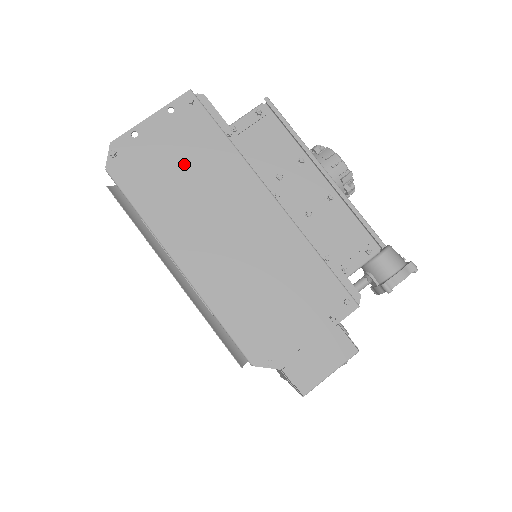
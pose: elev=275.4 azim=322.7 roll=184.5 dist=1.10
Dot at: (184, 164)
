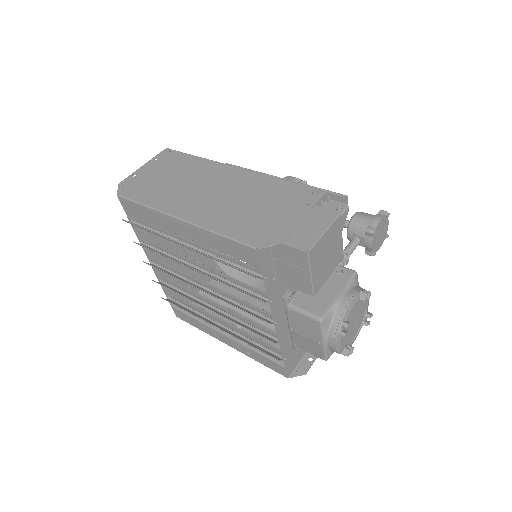
Dot at: (171, 175)
